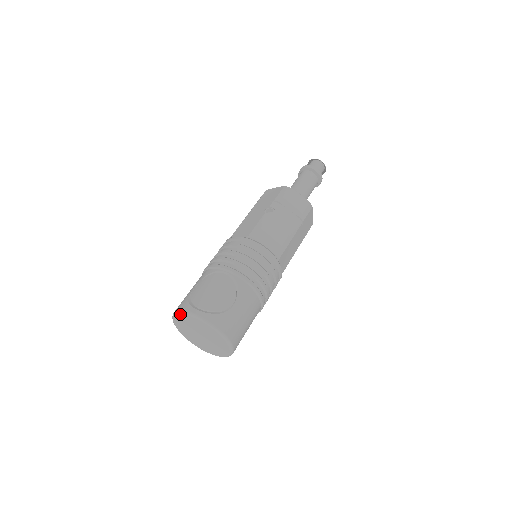
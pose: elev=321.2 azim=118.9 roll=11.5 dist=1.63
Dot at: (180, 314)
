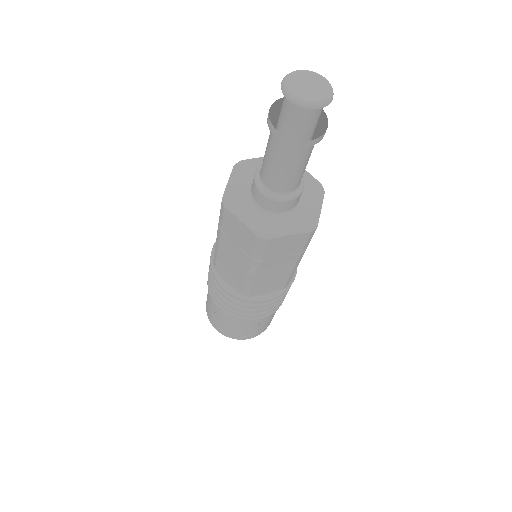
Dot at: occluded
